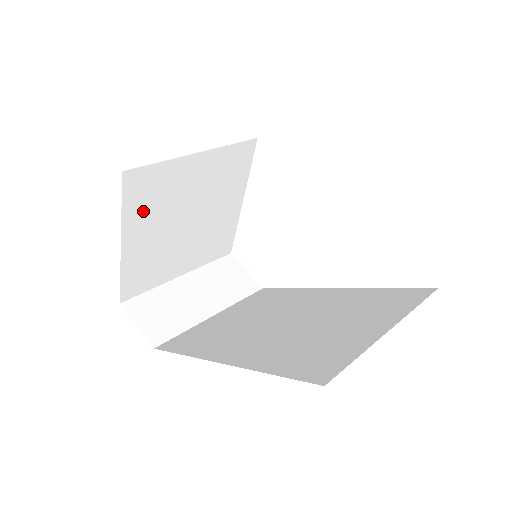
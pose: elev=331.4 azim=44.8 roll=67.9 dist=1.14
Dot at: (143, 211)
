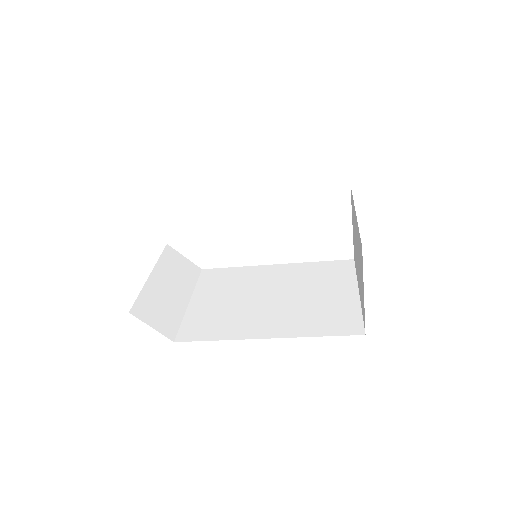
Dot at: occluded
